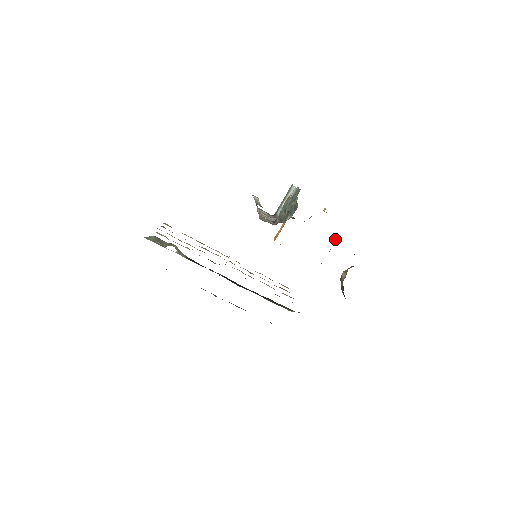
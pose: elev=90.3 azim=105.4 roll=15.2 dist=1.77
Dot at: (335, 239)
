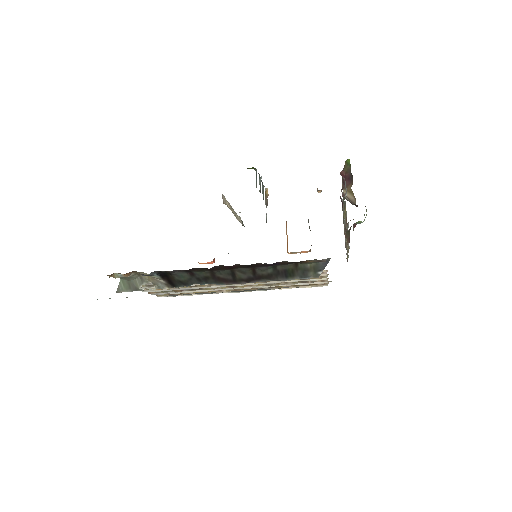
Dot at: (342, 202)
